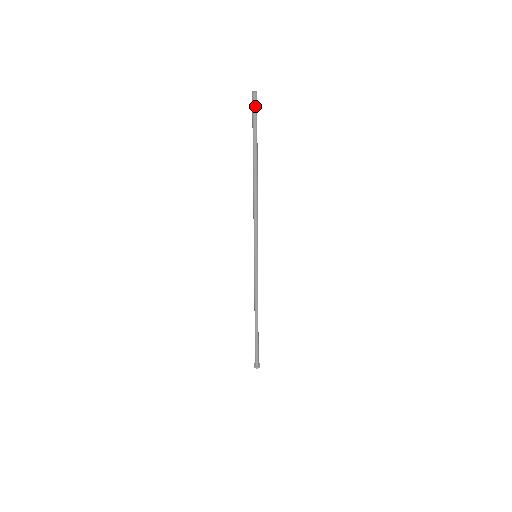
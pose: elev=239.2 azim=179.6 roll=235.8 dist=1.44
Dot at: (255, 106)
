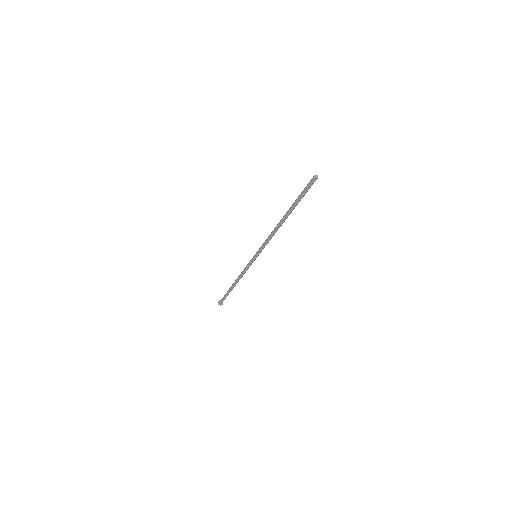
Dot at: (311, 185)
